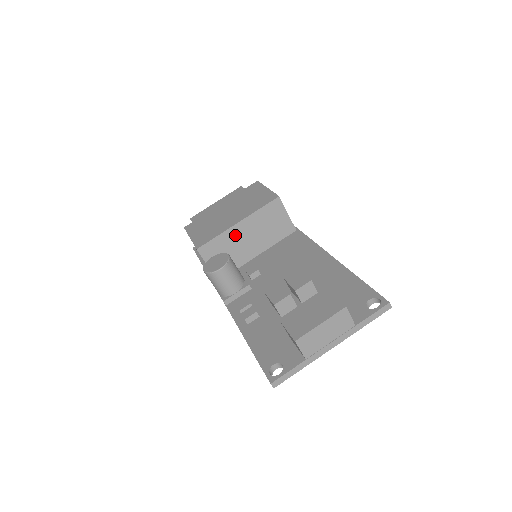
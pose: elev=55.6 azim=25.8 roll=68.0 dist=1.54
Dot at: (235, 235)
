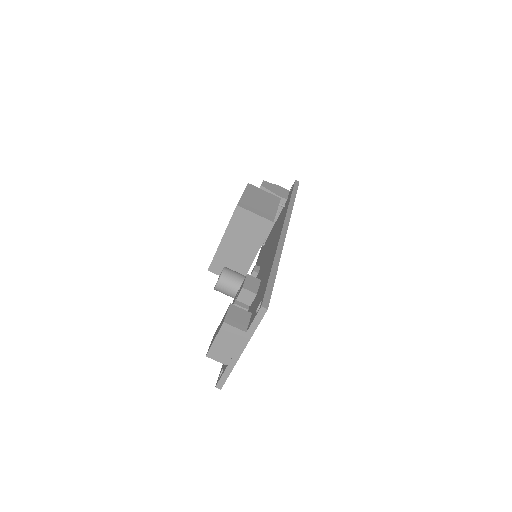
Dot at: (227, 249)
